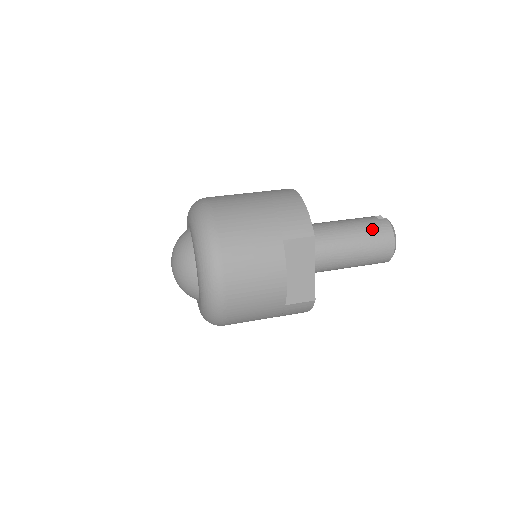
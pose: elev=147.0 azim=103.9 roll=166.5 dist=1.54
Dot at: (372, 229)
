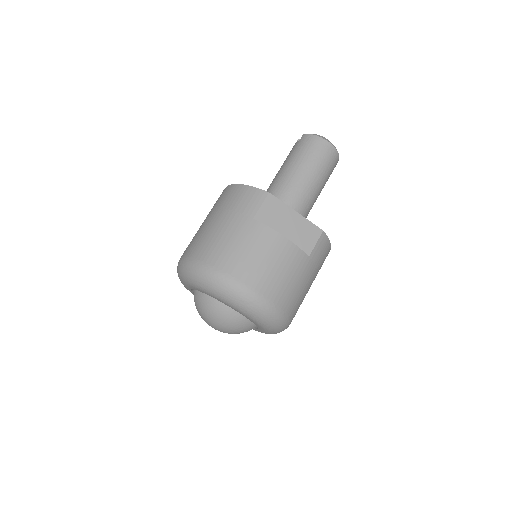
Dot at: (302, 150)
